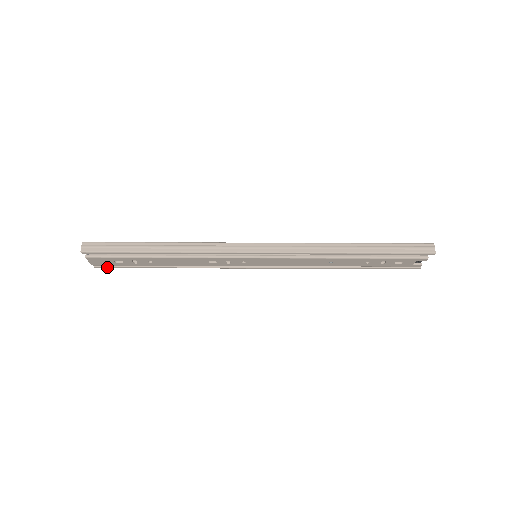
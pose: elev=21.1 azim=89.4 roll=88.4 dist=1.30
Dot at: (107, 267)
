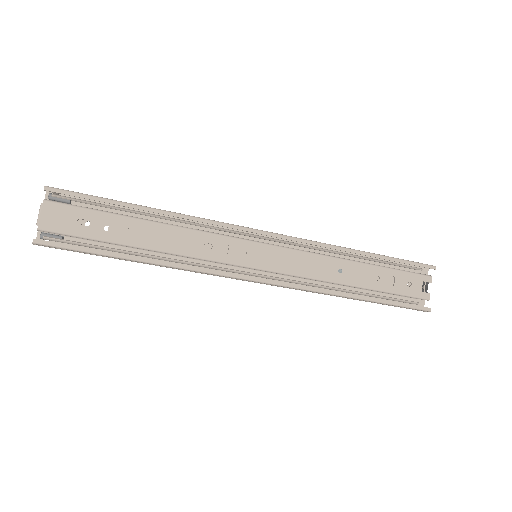
Dot at: (53, 243)
